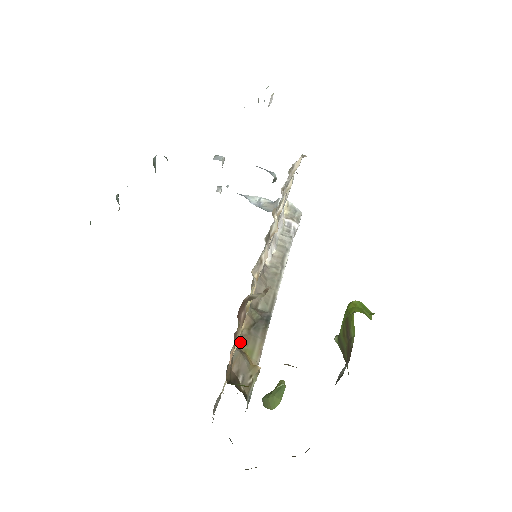
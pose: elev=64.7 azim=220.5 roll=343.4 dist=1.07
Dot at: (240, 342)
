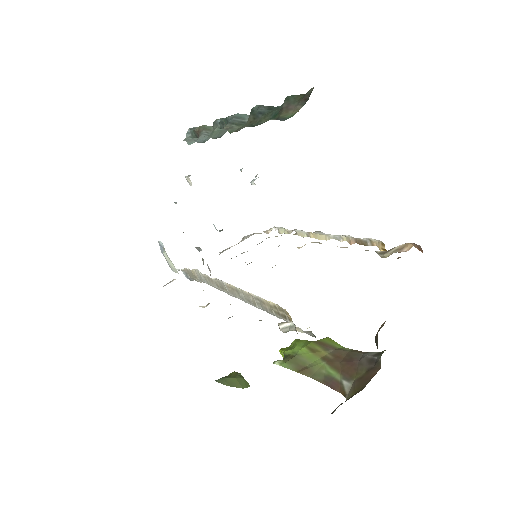
Dot at: occluded
